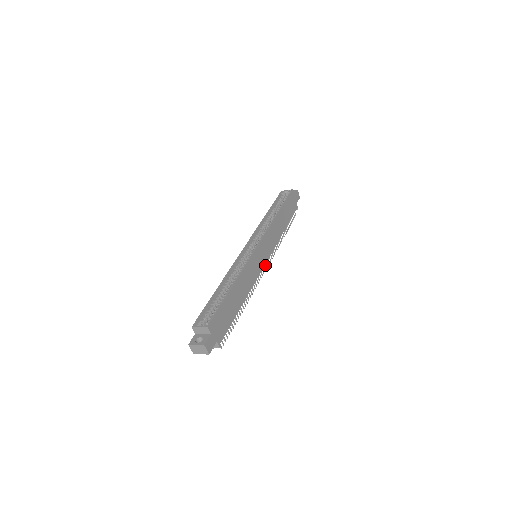
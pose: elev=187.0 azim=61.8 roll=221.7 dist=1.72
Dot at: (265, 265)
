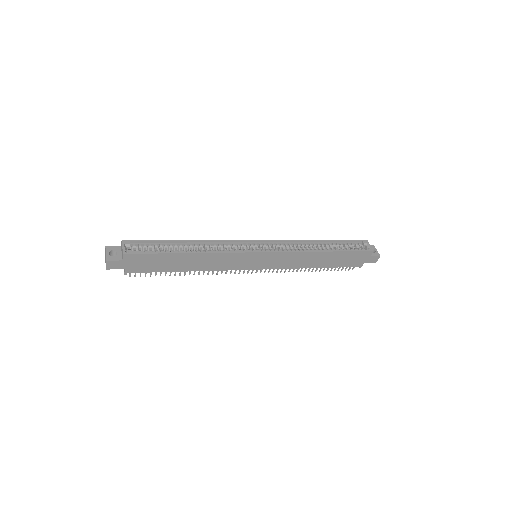
Dot at: (257, 270)
